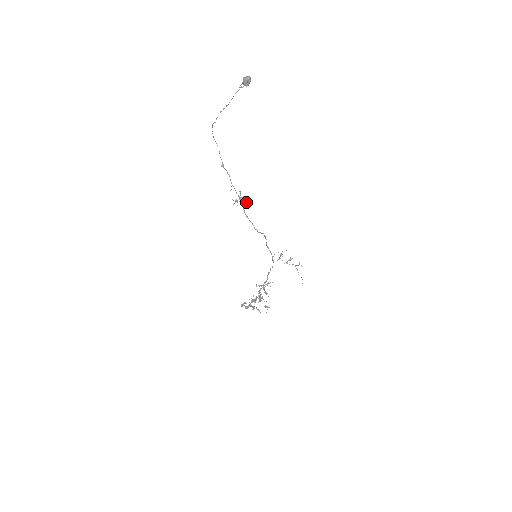
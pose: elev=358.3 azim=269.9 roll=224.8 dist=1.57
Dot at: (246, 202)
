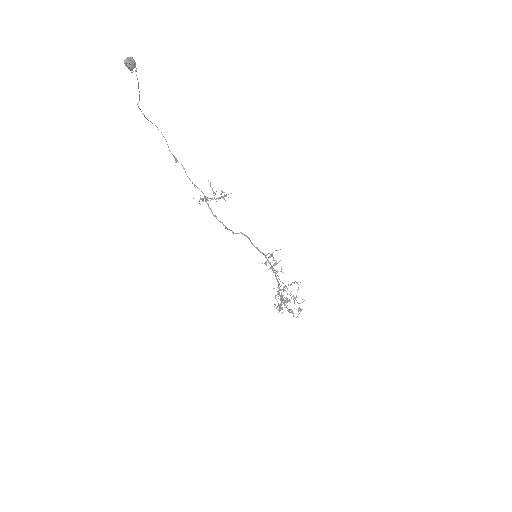
Dot at: occluded
